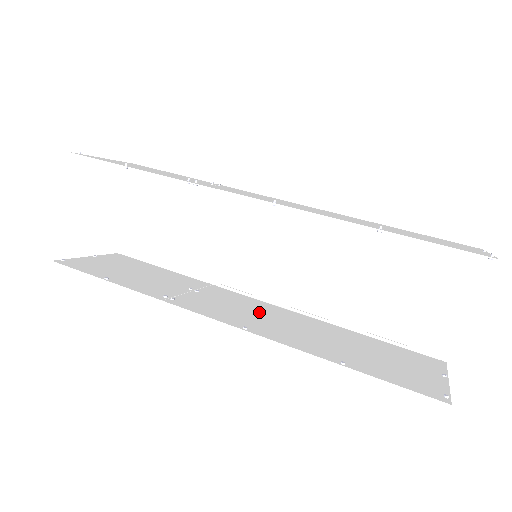
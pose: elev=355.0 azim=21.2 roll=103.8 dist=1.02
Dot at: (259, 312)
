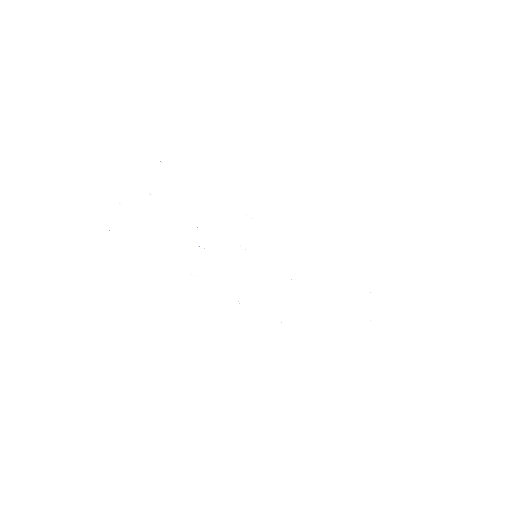
Dot at: (241, 267)
